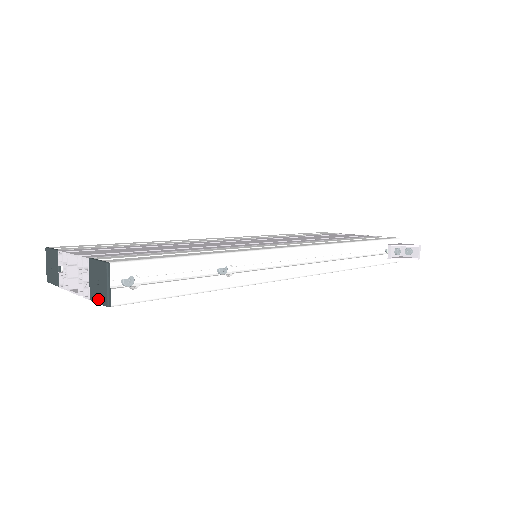
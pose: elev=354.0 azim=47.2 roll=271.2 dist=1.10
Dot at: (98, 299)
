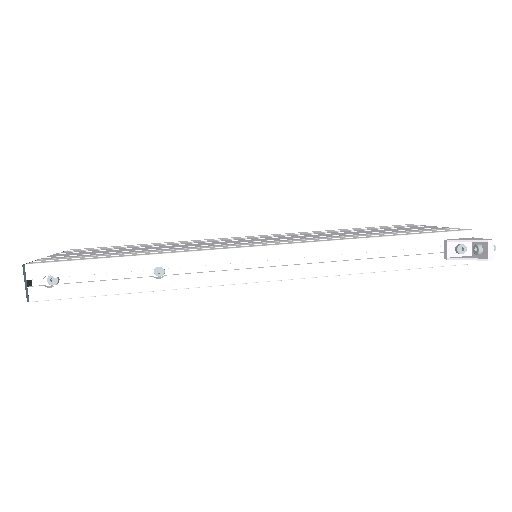
Dot at: occluded
